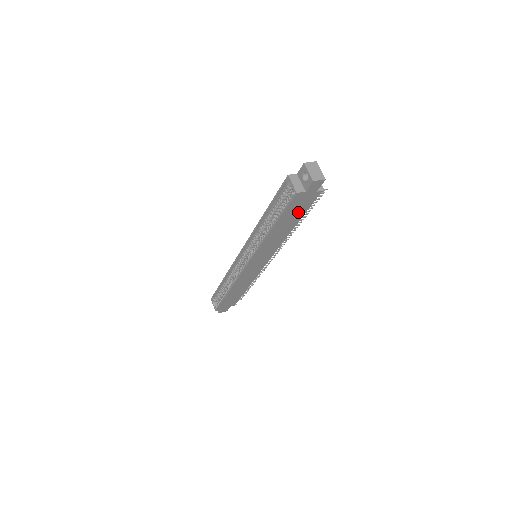
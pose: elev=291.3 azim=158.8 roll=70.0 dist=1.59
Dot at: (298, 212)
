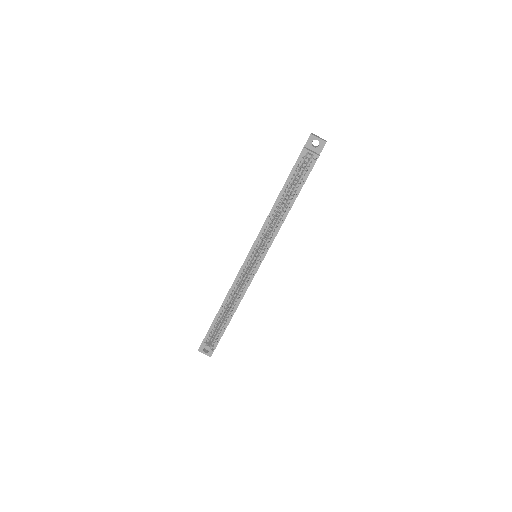
Dot at: occluded
